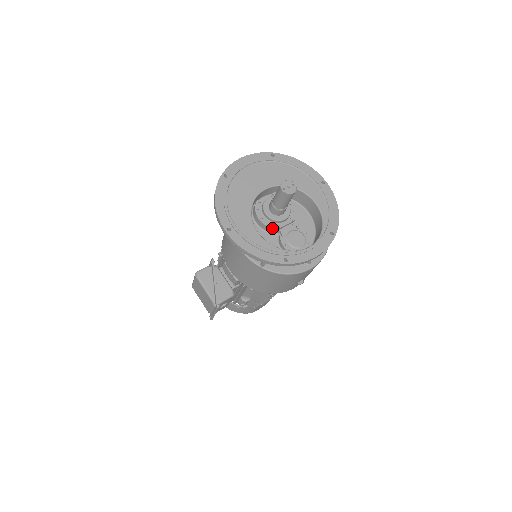
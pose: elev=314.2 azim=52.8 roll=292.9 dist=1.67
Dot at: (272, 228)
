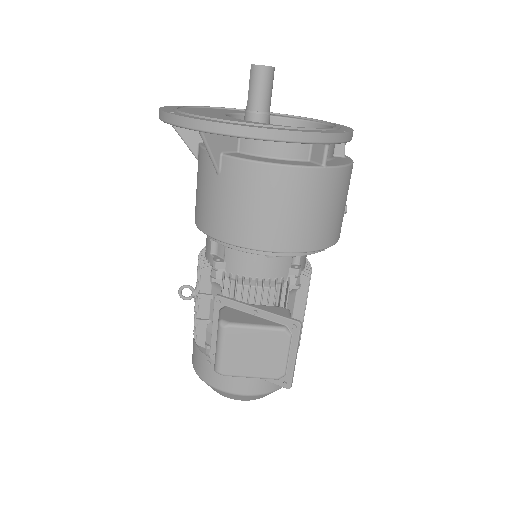
Dot at: occluded
